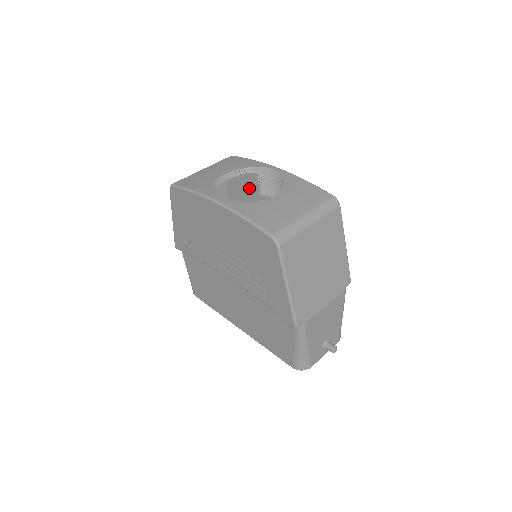
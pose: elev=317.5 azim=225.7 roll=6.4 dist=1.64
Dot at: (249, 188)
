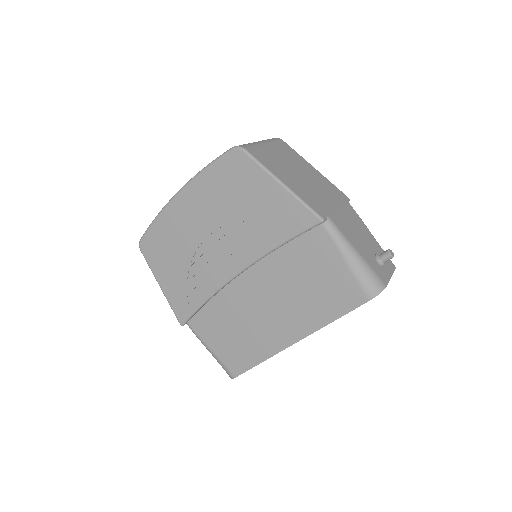
Dot at: occluded
